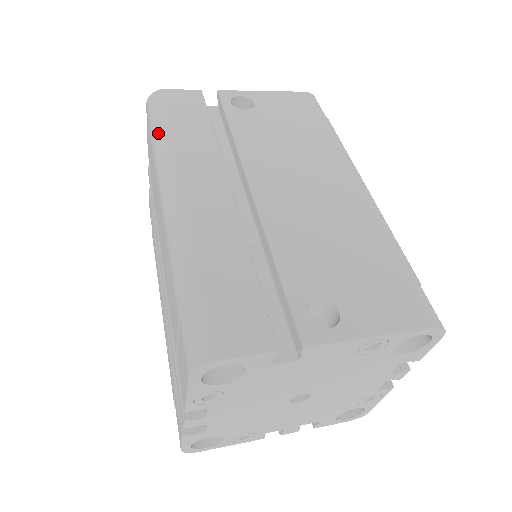
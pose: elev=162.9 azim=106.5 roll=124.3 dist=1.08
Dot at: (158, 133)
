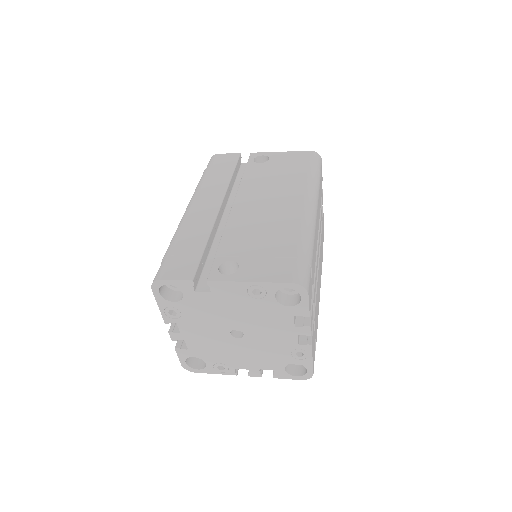
Dot at: (201, 177)
